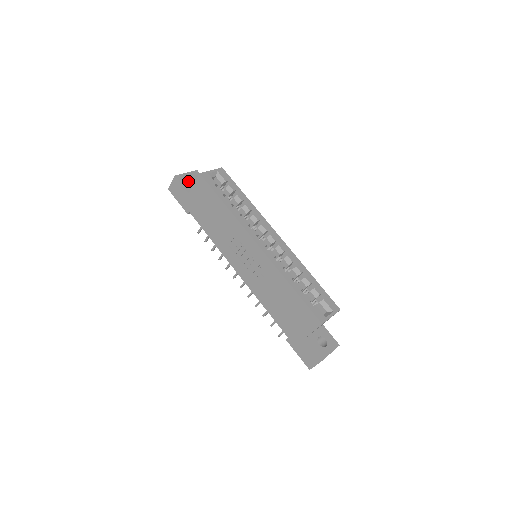
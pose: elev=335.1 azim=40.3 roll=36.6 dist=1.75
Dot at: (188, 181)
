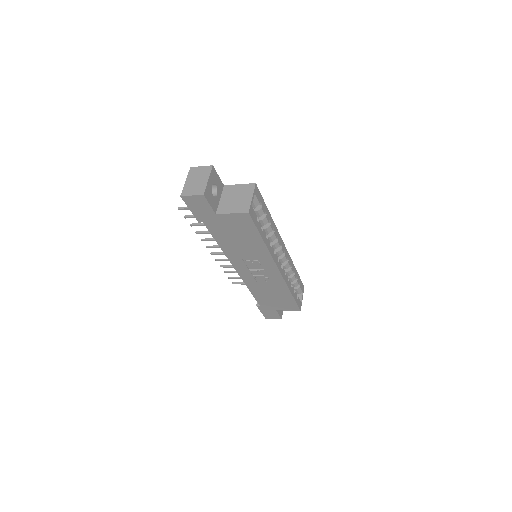
Dot at: (212, 194)
